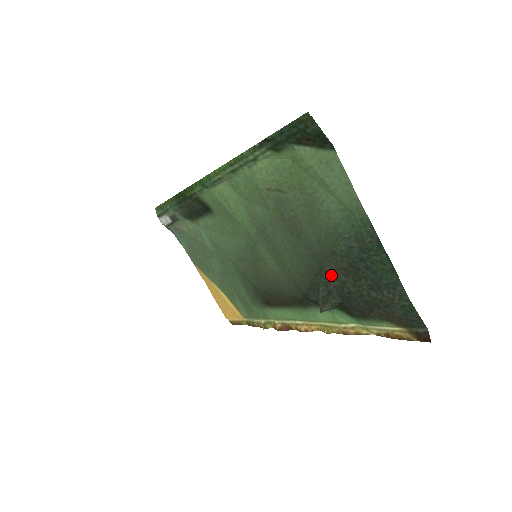
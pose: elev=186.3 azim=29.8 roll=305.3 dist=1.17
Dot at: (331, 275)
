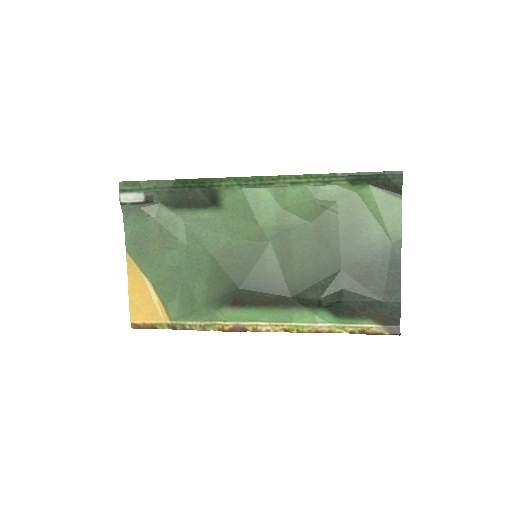
Dot at: (344, 279)
